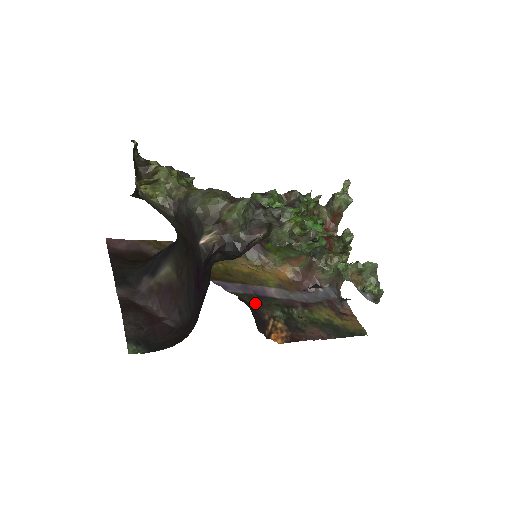
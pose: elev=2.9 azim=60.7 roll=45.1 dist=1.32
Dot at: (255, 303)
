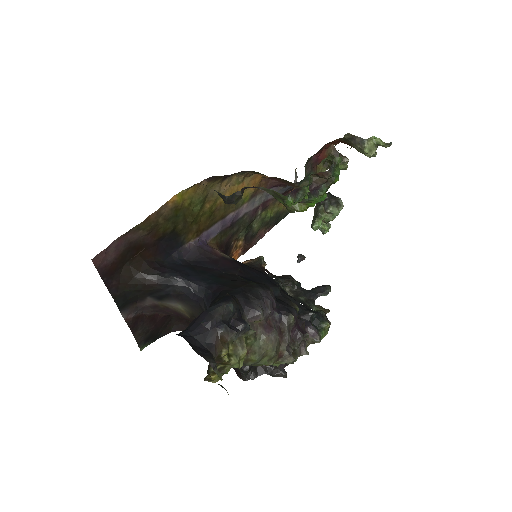
Dot at: (228, 237)
